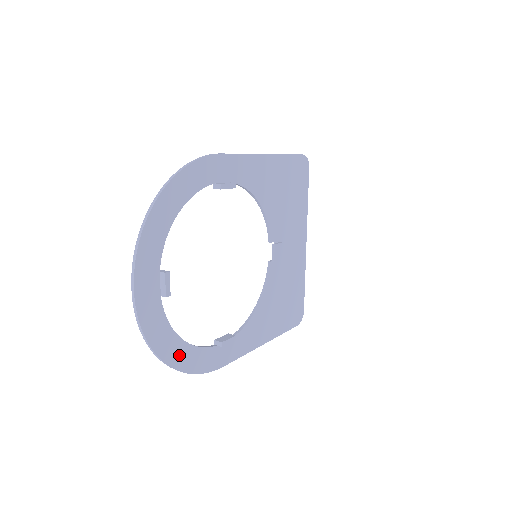
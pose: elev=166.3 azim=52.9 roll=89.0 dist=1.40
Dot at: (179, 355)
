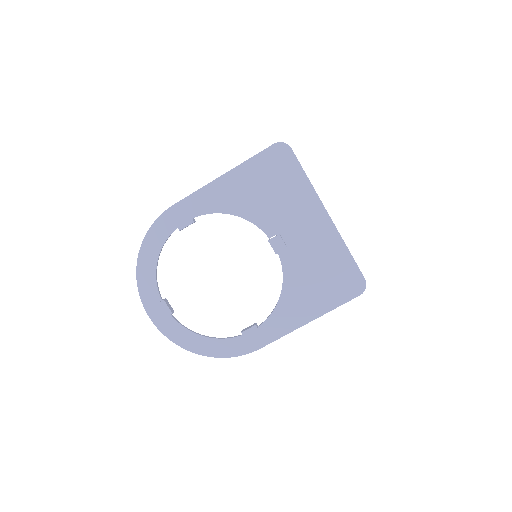
Dot at: (207, 347)
